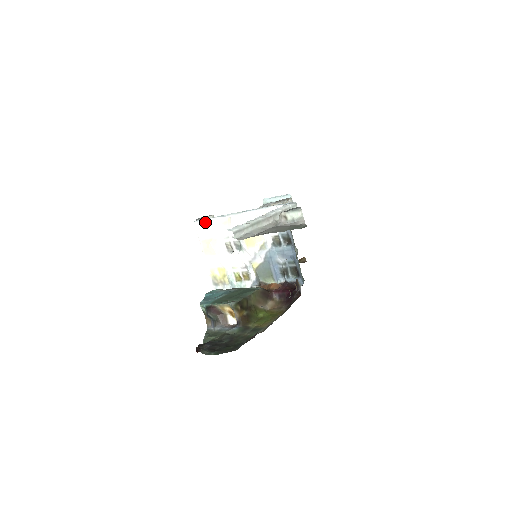
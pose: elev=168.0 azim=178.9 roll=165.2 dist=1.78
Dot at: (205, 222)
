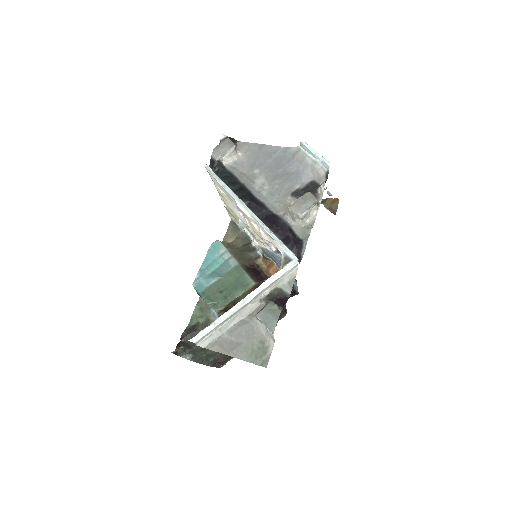
Dot at: (216, 179)
